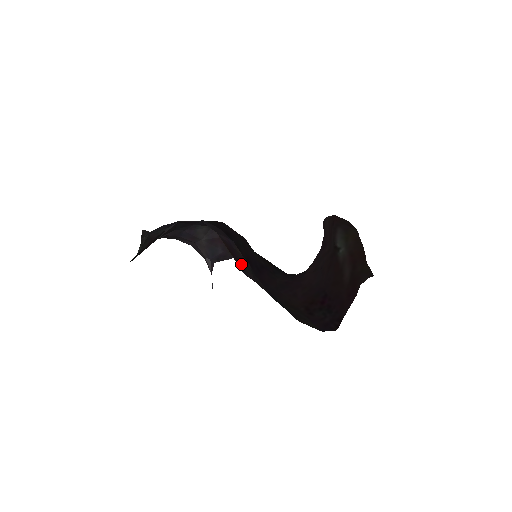
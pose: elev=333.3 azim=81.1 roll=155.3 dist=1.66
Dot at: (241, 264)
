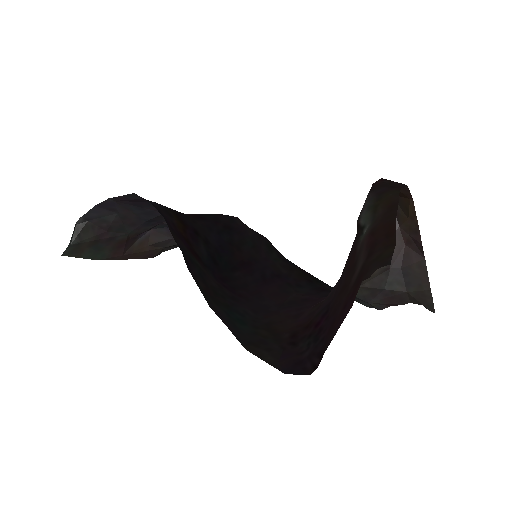
Dot at: (197, 258)
